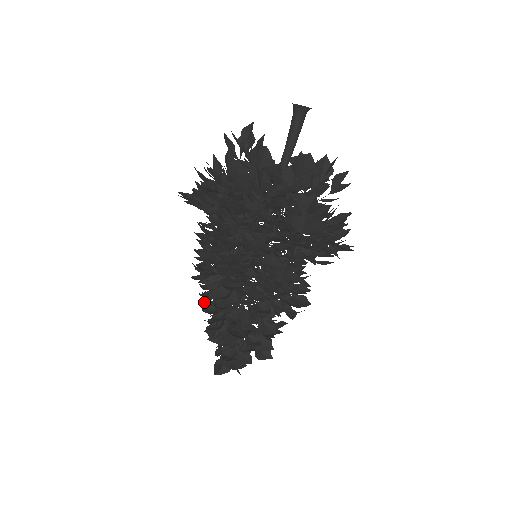
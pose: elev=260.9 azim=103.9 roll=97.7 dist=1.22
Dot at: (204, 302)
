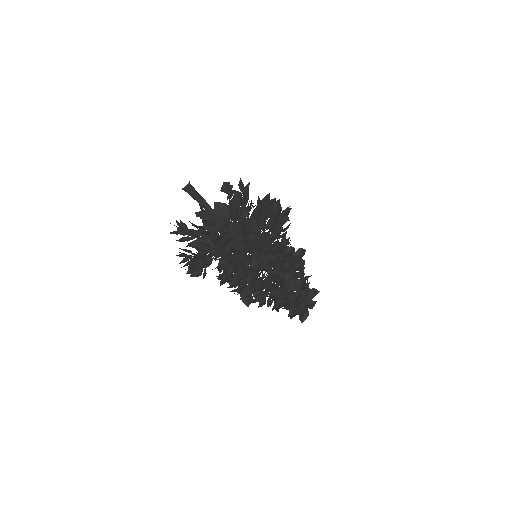
Dot at: occluded
